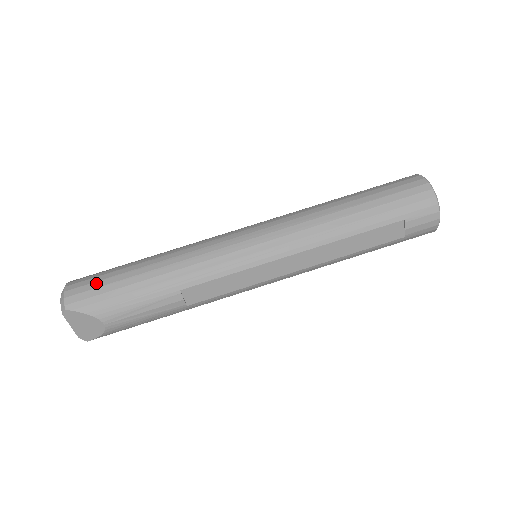
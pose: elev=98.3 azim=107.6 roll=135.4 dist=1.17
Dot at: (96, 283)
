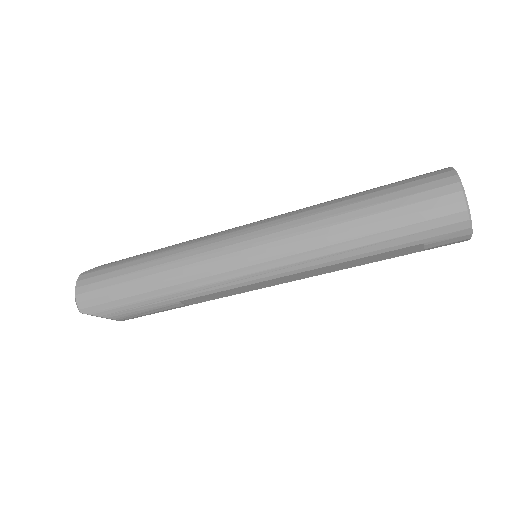
Dot at: (101, 290)
